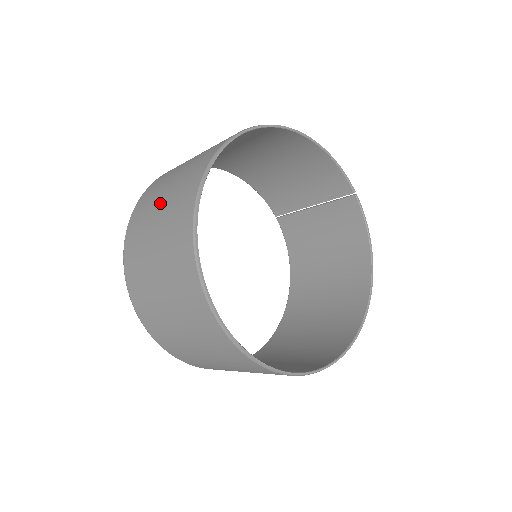
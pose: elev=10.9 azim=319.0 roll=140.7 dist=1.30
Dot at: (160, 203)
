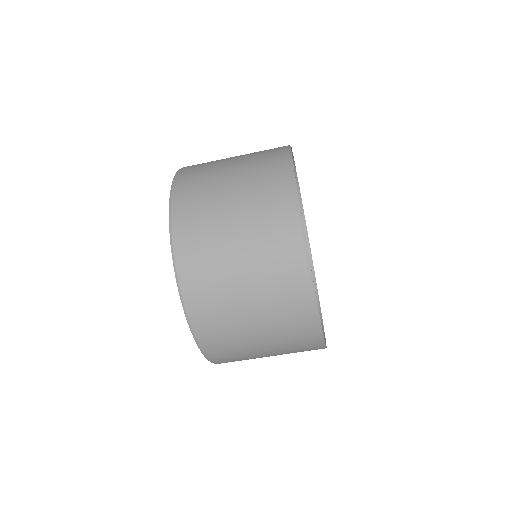
Dot at: occluded
